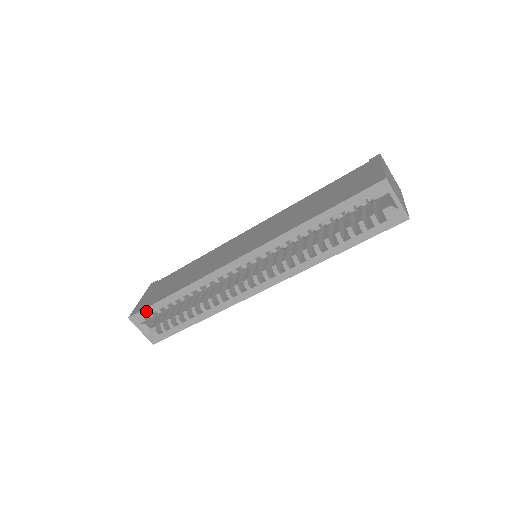
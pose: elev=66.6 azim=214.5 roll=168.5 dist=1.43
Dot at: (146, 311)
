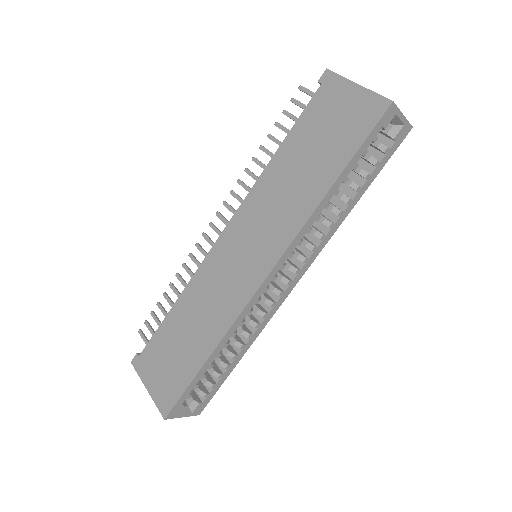
Dot at: (182, 398)
